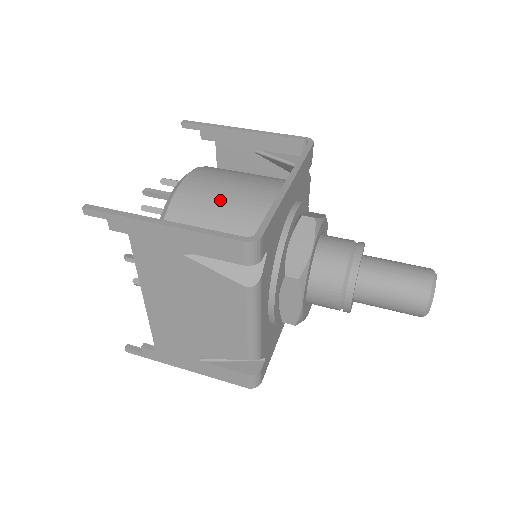
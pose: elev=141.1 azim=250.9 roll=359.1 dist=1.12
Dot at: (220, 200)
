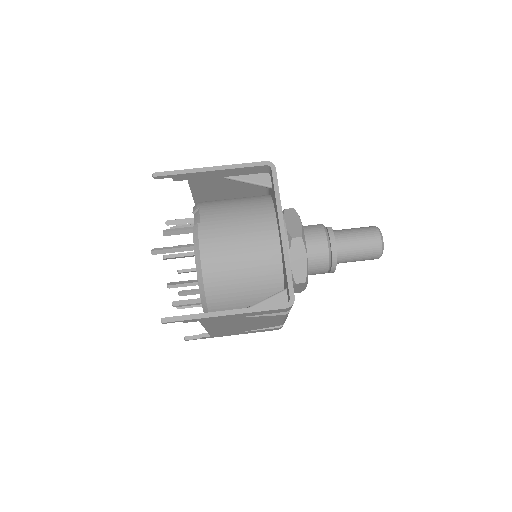
Dot at: (238, 259)
